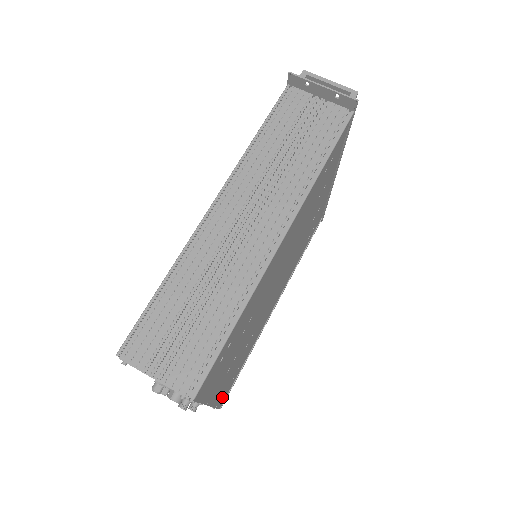
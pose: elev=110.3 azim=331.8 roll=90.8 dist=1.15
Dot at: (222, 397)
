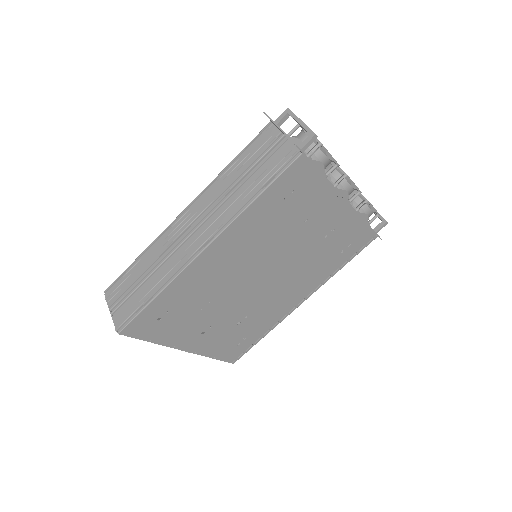
Dot at: (224, 354)
